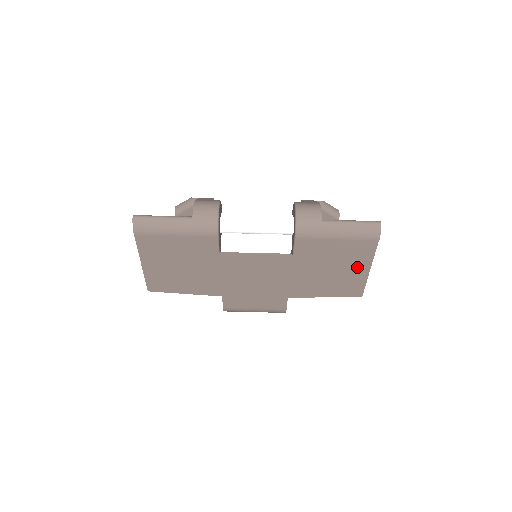
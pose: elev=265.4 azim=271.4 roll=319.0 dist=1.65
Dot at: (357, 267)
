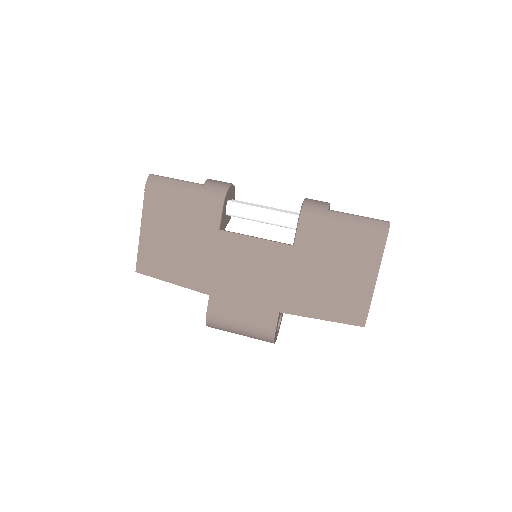
Dot at: (361, 276)
